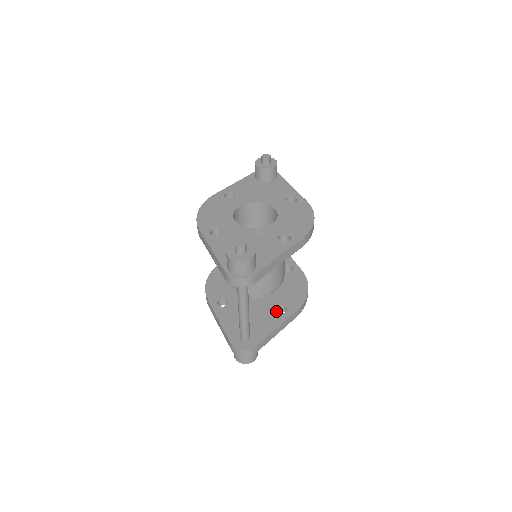
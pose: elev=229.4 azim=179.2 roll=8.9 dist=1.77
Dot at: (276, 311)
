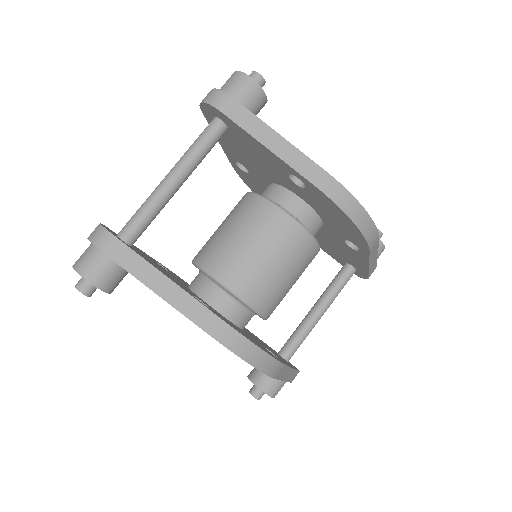
Dot at: occluded
